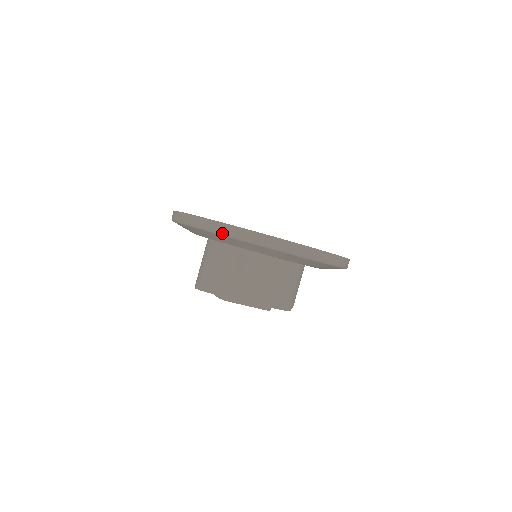
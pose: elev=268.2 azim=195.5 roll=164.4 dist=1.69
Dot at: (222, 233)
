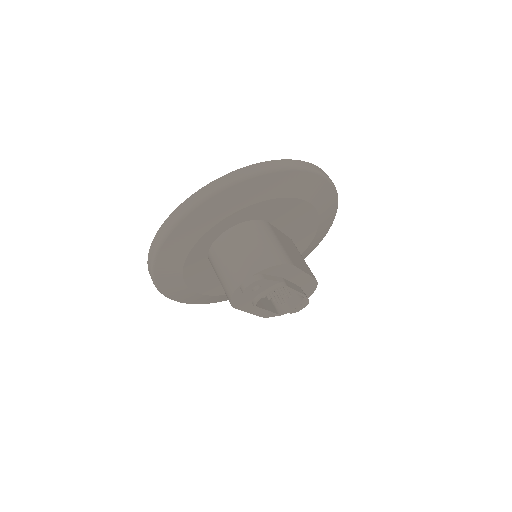
Dot at: (289, 167)
